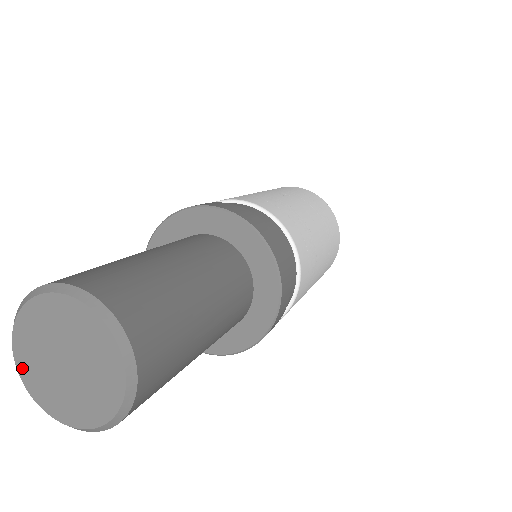
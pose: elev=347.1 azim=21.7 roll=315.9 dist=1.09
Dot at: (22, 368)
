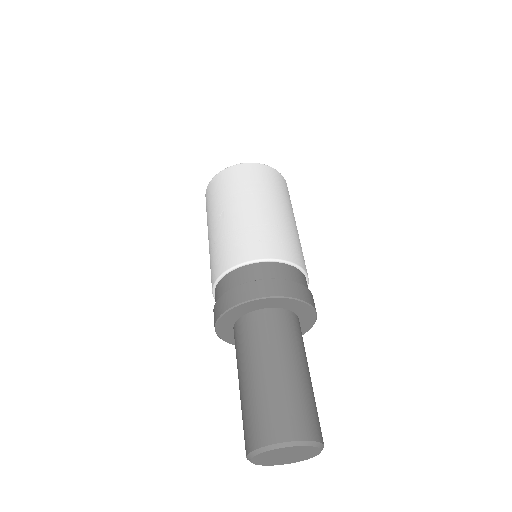
Dot at: (276, 464)
